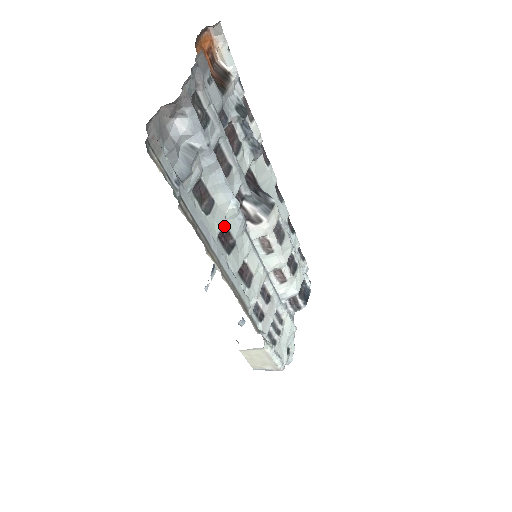
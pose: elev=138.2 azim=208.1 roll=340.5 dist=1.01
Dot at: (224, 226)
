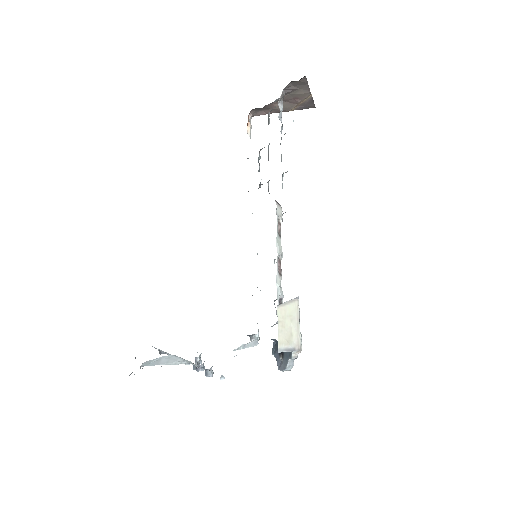
Dot at: (282, 177)
